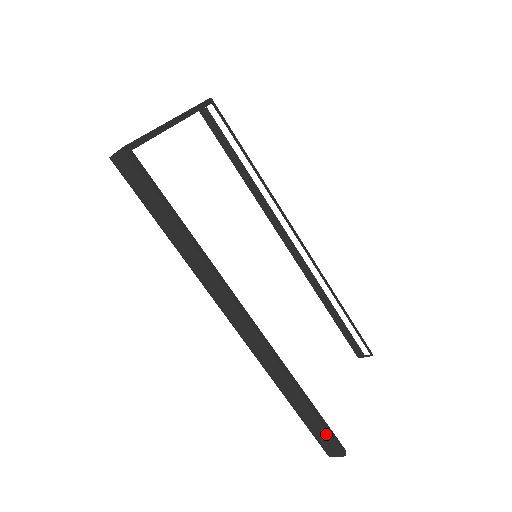
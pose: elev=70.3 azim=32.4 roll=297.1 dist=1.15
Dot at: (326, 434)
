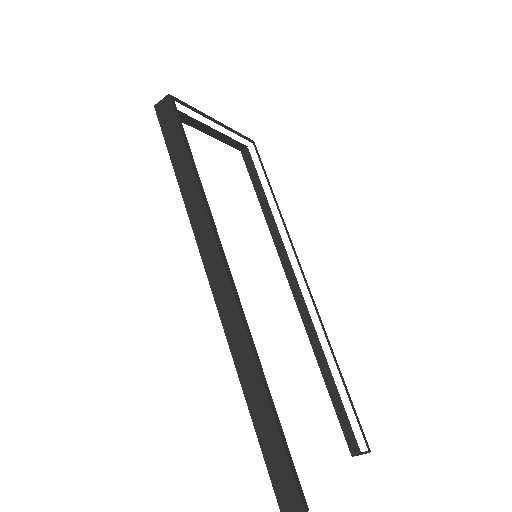
Dot at: (286, 468)
